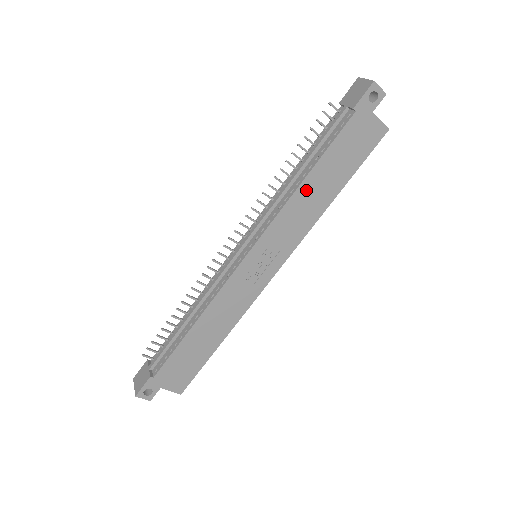
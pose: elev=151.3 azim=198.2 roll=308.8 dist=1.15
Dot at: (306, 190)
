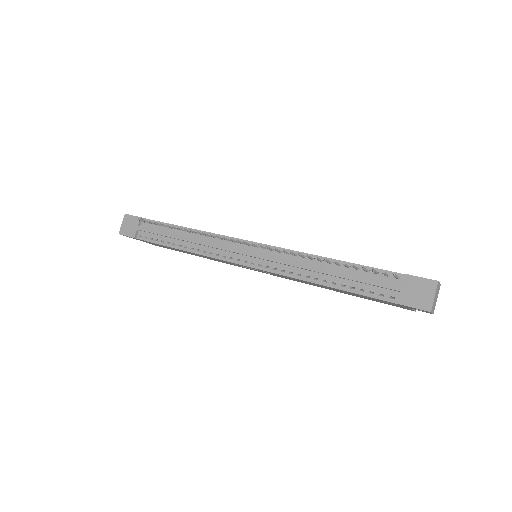
Dot at: occluded
